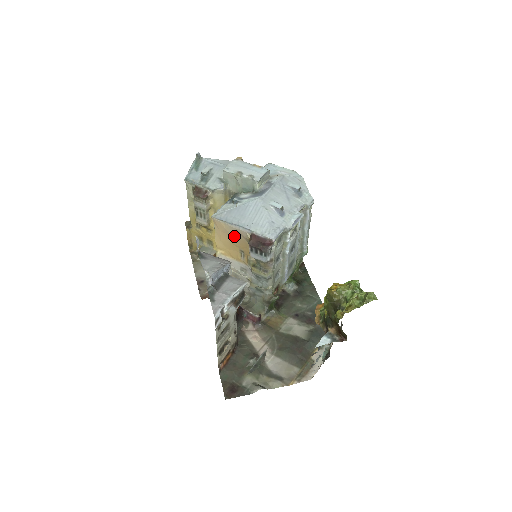
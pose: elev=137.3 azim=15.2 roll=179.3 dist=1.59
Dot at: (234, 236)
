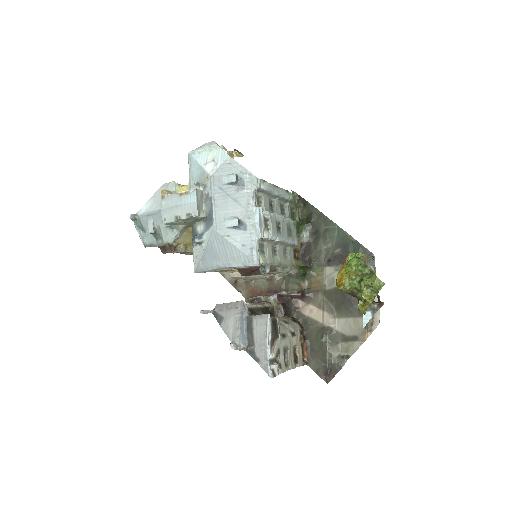
Dot at: (225, 270)
